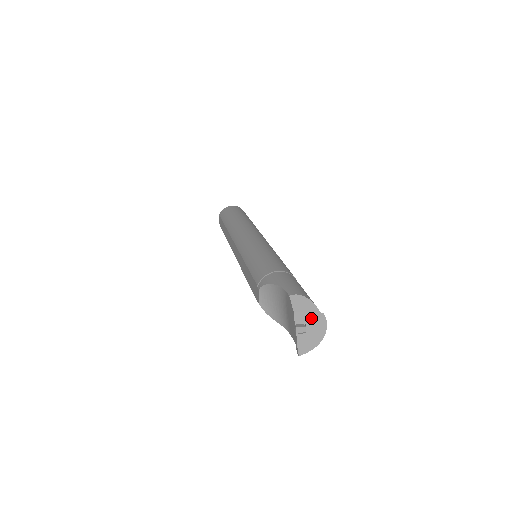
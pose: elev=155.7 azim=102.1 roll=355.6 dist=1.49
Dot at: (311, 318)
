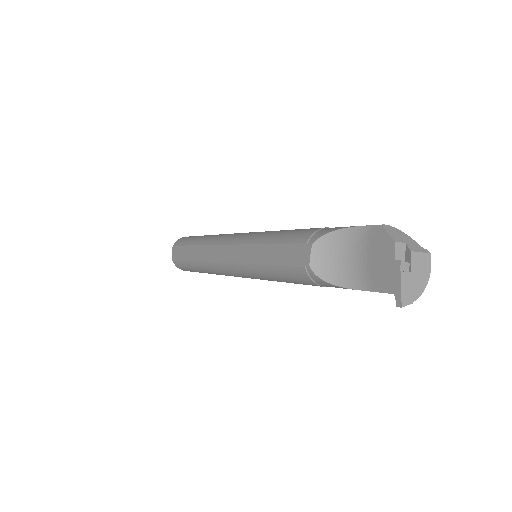
Dot at: (416, 251)
